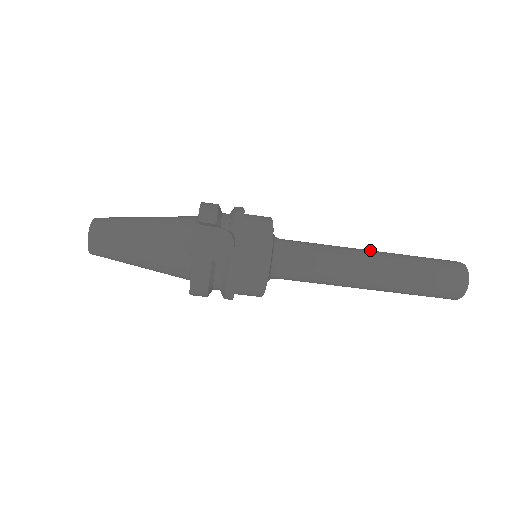
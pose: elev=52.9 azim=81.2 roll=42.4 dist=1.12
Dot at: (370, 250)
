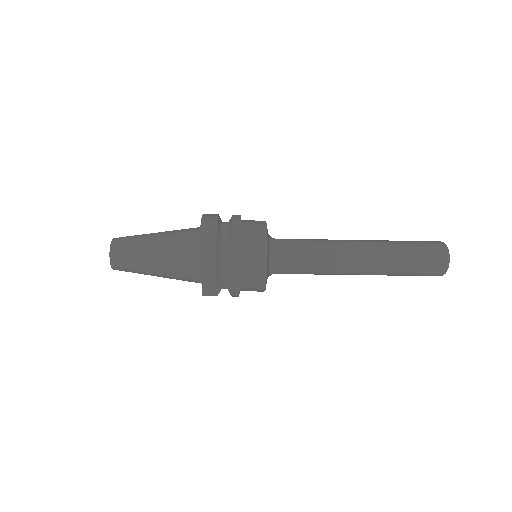
Dot at: (361, 255)
